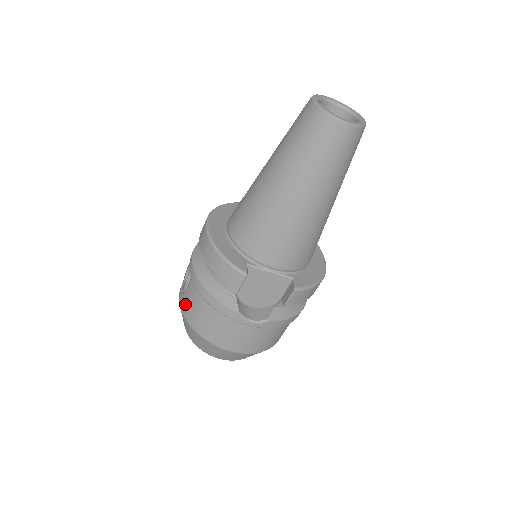
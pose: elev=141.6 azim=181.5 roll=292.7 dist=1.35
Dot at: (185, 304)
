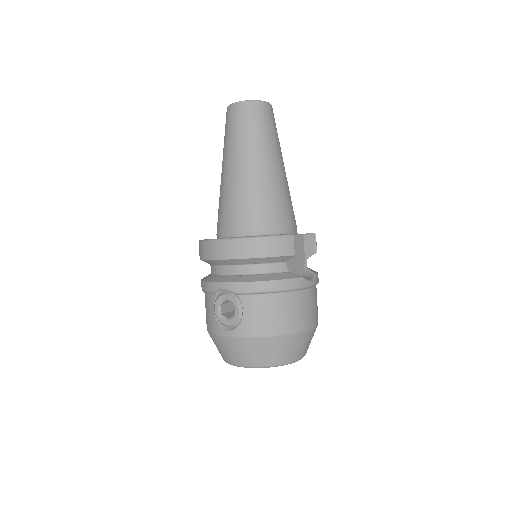
Dot at: (252, 325)
